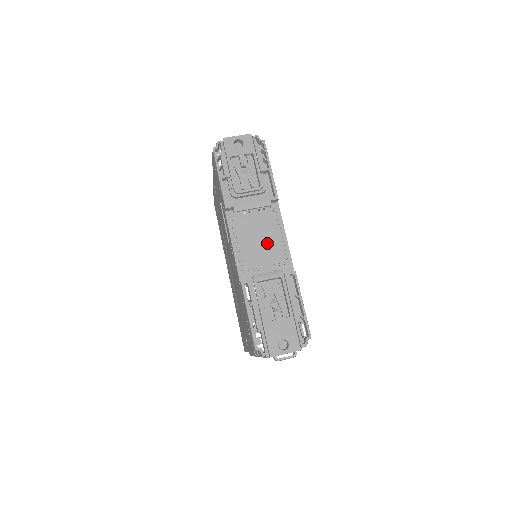
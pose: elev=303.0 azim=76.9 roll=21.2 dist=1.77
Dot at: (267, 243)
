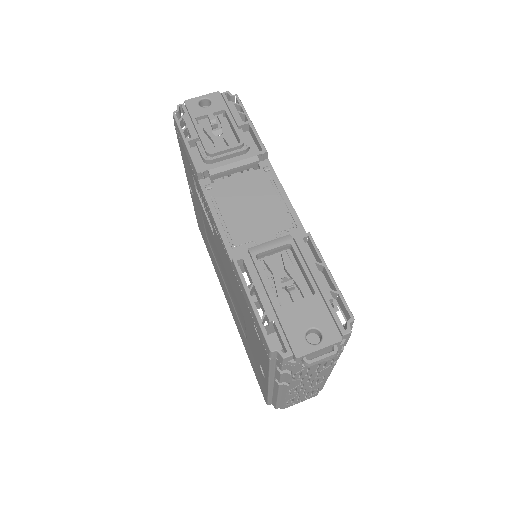
Dot at: (262, 208)
